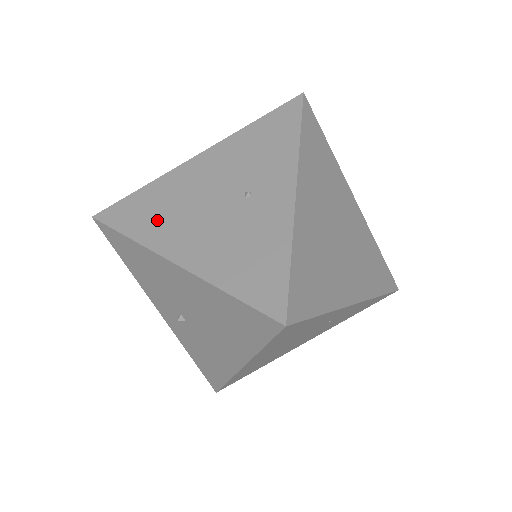
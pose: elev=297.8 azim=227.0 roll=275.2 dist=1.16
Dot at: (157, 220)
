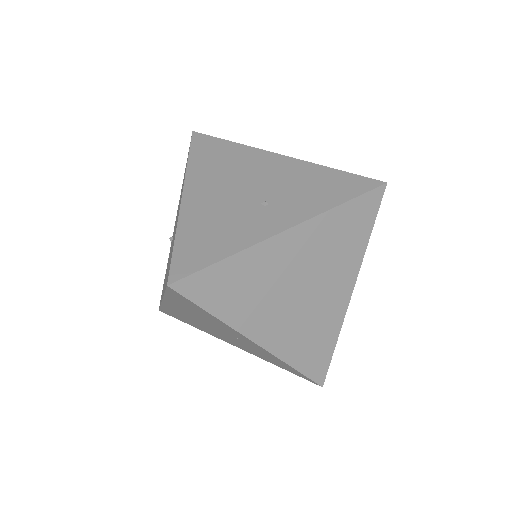
Dot at: (211, 166)
